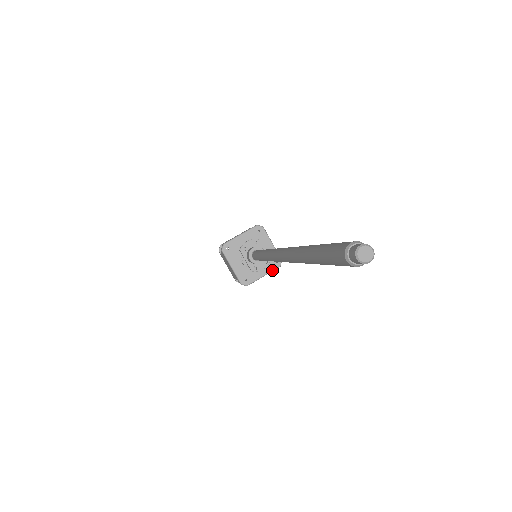
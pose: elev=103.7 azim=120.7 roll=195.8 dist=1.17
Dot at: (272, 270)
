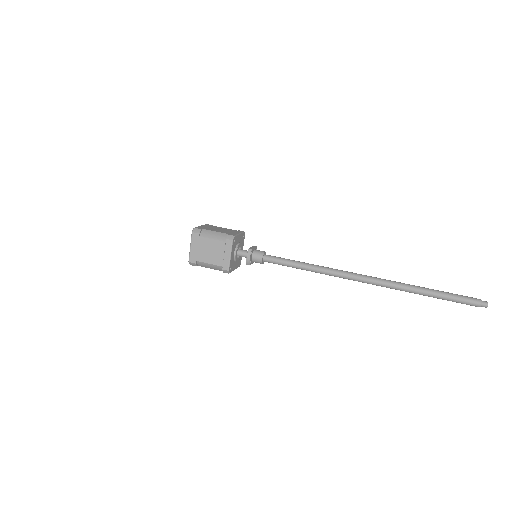
Dot at: occluded
